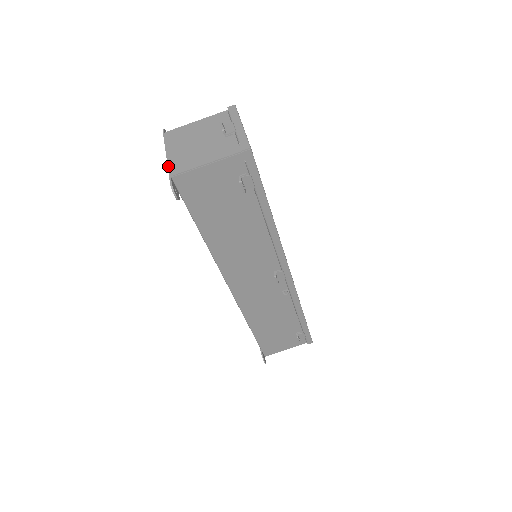
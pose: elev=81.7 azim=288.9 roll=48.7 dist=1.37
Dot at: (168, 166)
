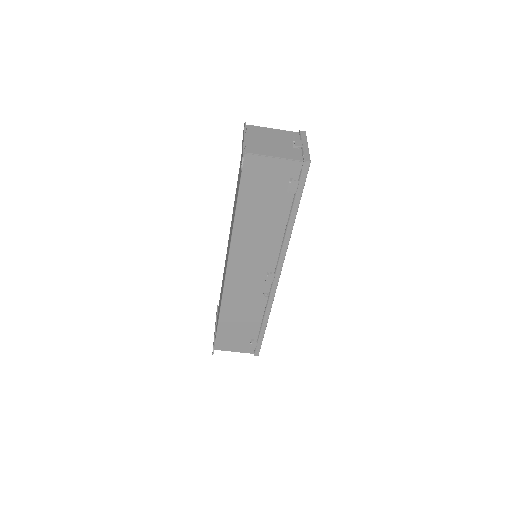
Dot at: (244, 146)
